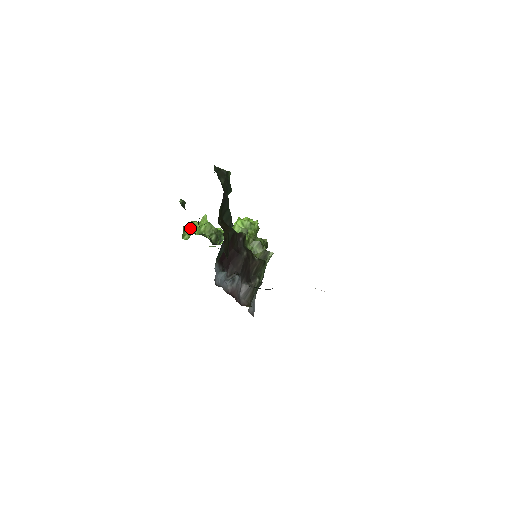
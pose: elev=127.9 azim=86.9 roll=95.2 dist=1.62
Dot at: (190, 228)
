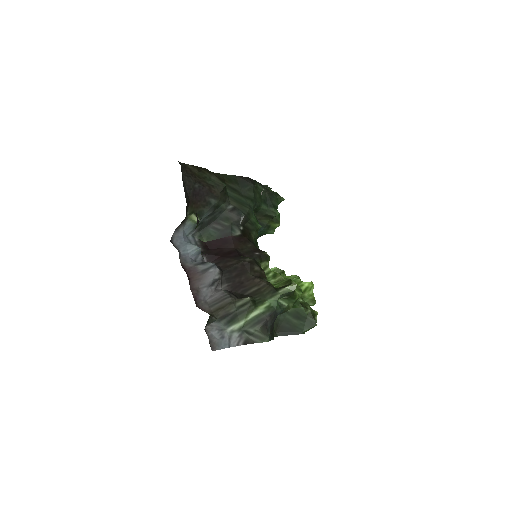
Dot at: occluded
